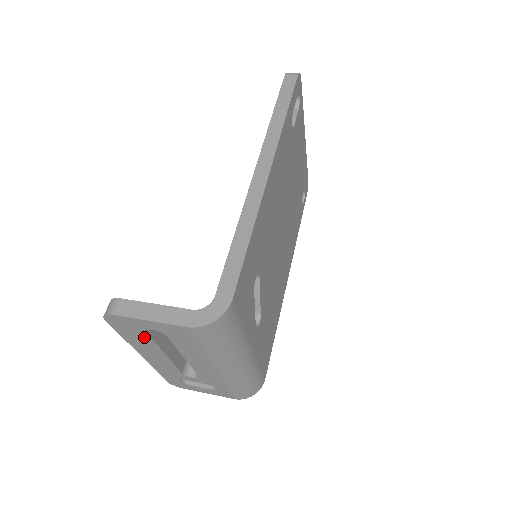
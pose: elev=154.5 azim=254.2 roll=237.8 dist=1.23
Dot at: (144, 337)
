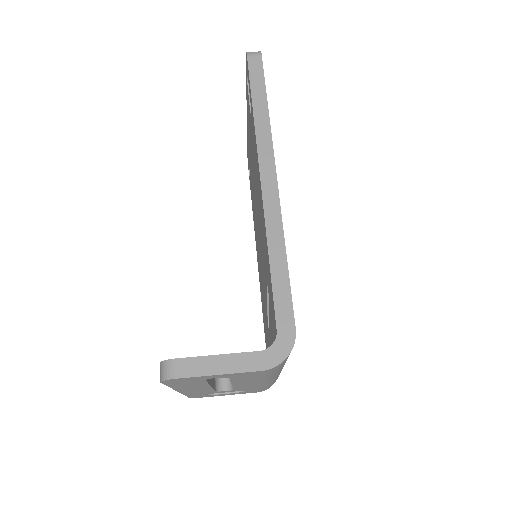
Dot at: (198, 383)
